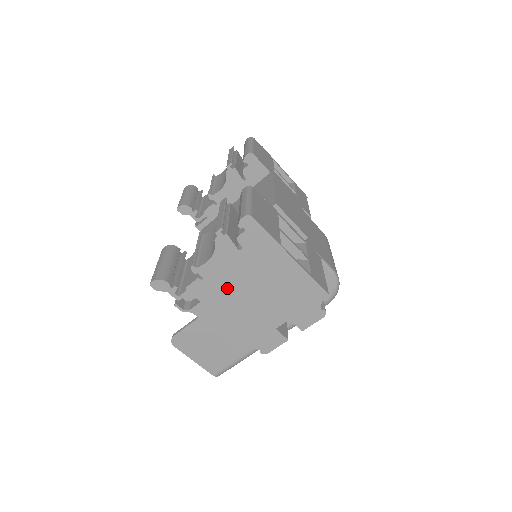
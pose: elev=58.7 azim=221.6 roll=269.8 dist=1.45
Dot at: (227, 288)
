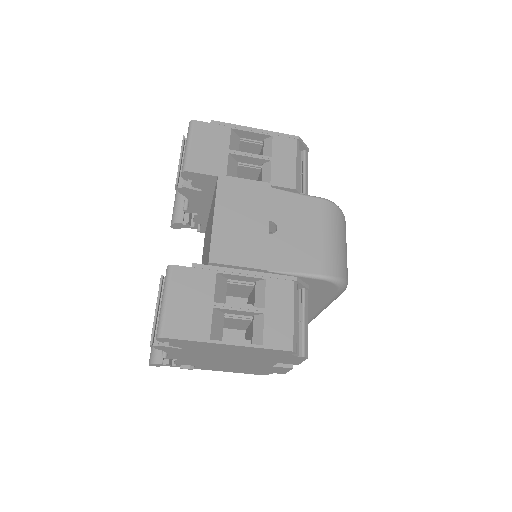
Dot at: (203, 360)
